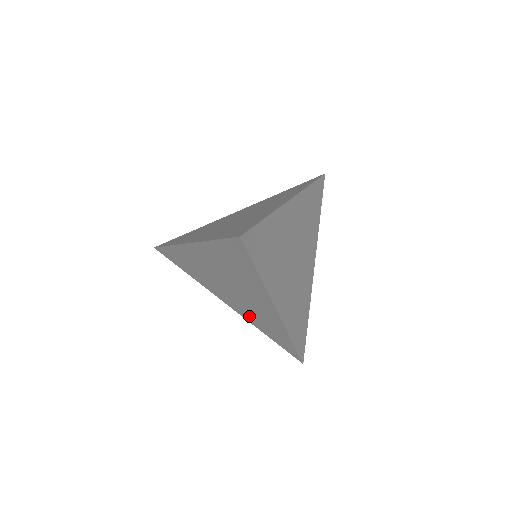
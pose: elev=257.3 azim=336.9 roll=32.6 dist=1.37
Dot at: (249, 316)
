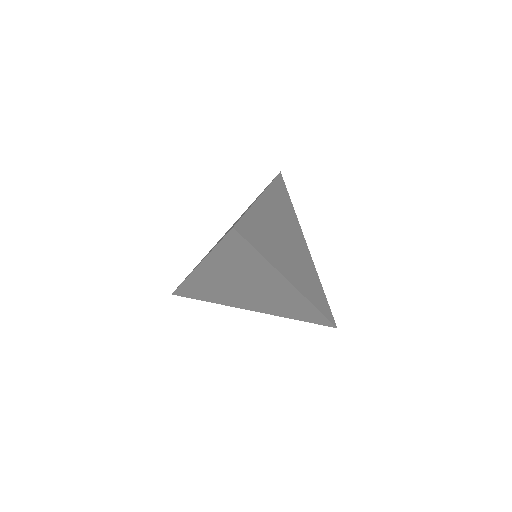
Dot at: (274, 309)
